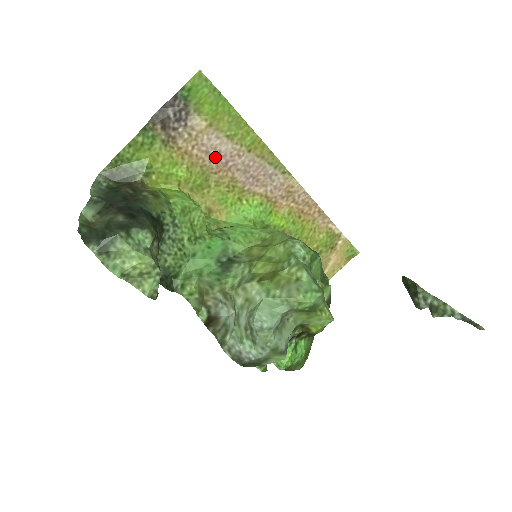
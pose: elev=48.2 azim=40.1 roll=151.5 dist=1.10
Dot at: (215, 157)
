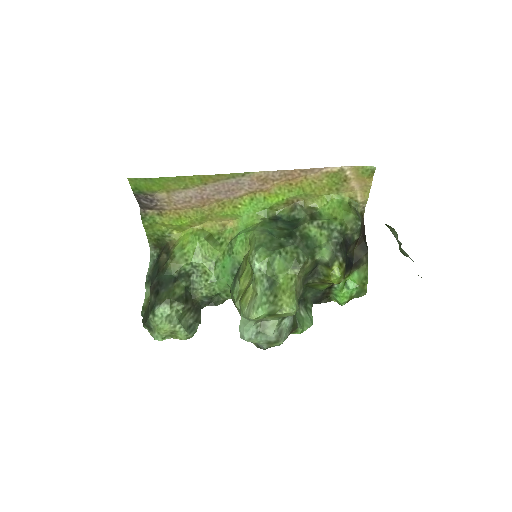
Dot at: (192, 200)
